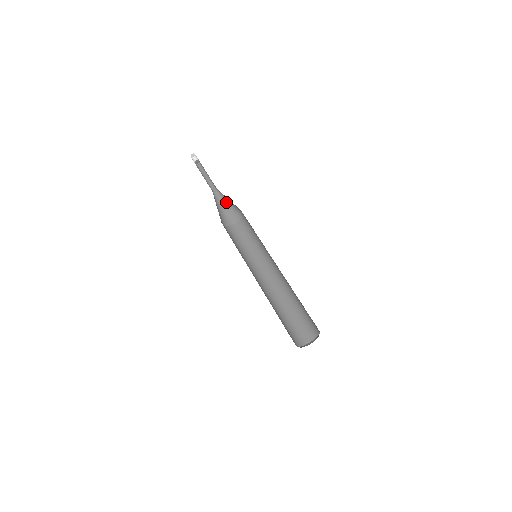
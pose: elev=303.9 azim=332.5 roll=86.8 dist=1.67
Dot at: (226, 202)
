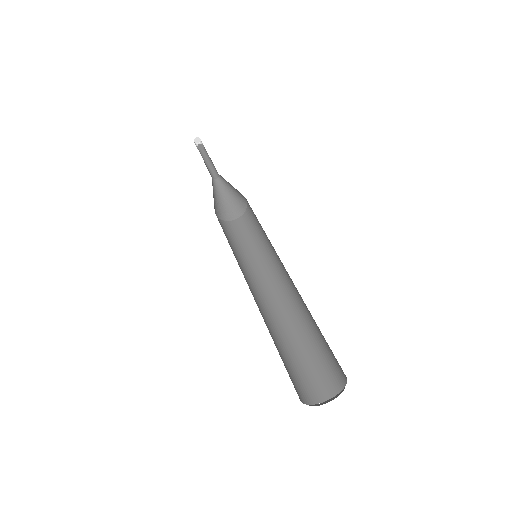
Dot at: (230, 186)
